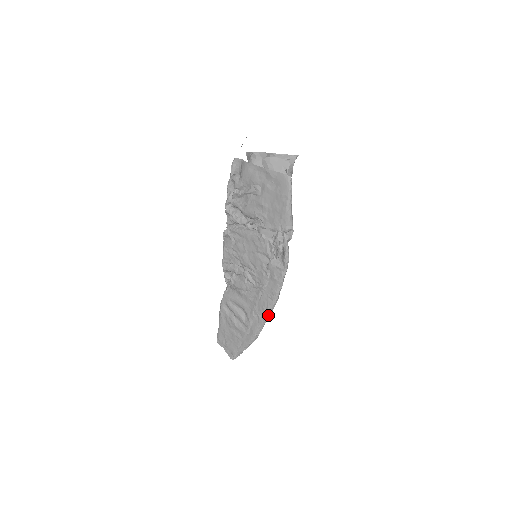
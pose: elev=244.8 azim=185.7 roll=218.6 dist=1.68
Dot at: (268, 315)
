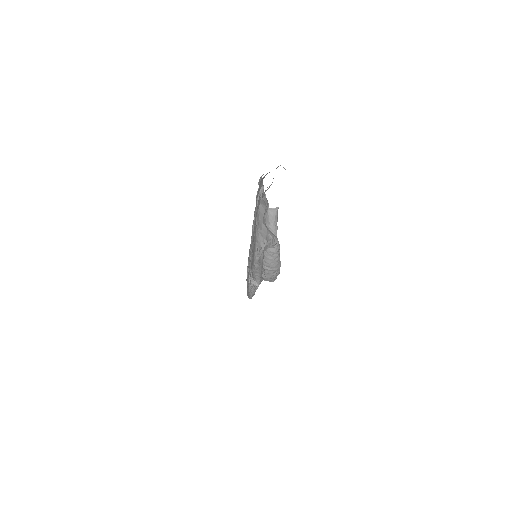
Dot at: occluded
